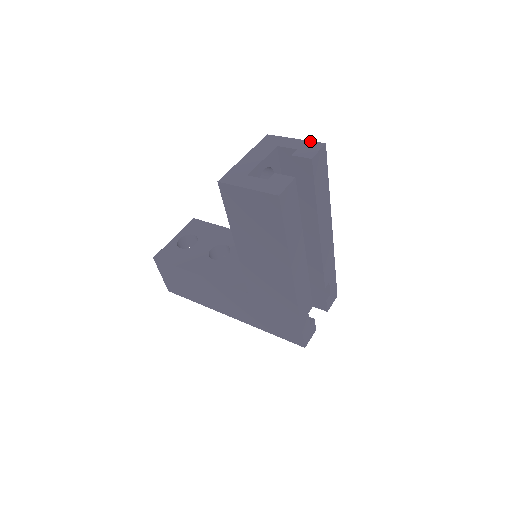
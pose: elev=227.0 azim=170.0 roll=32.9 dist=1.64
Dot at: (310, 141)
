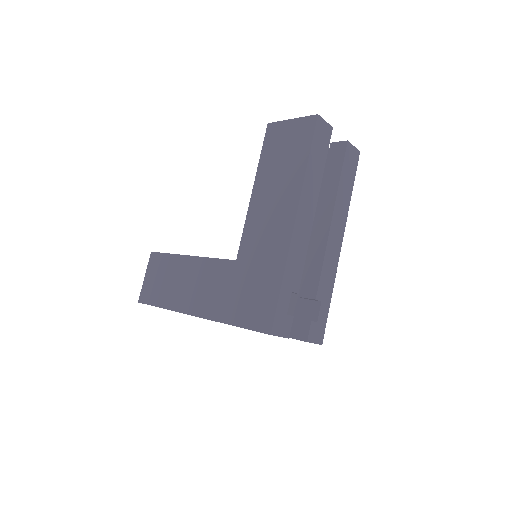
Dot at: occluded
